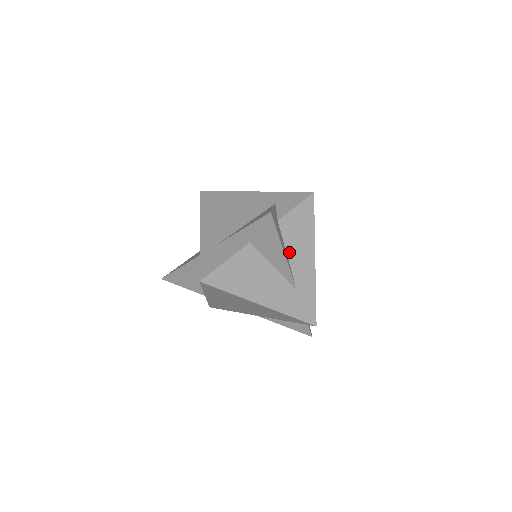
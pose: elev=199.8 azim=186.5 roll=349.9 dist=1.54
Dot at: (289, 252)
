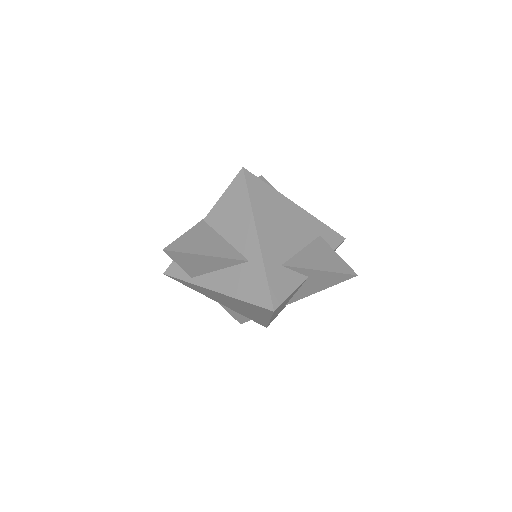
Dot at: occluded
